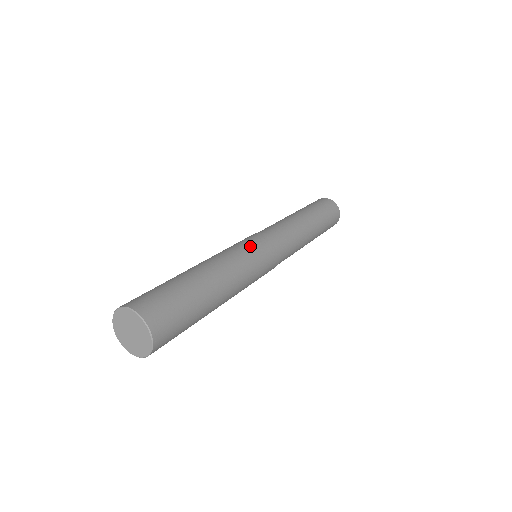
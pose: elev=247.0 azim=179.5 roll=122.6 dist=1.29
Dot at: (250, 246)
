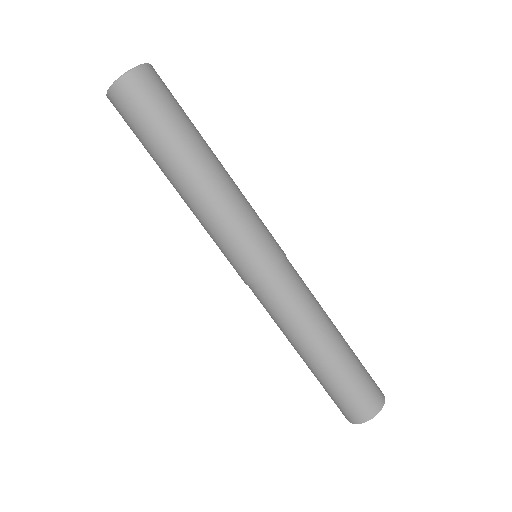
Dot at: (261, 222)
